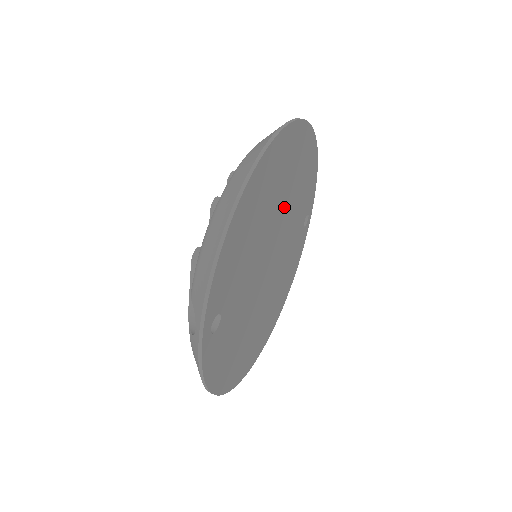
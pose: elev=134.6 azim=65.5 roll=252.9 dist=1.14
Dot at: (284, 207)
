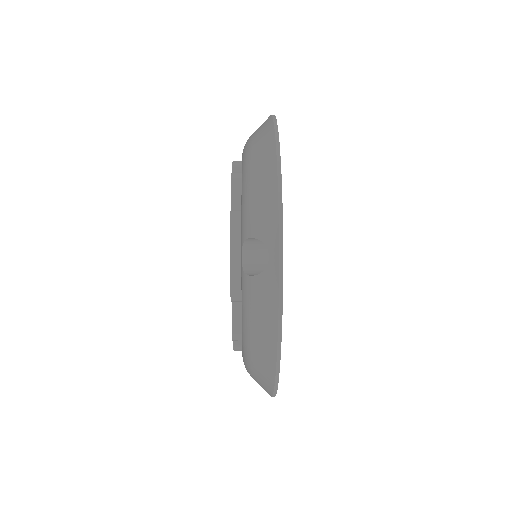
Dot at: occluded
